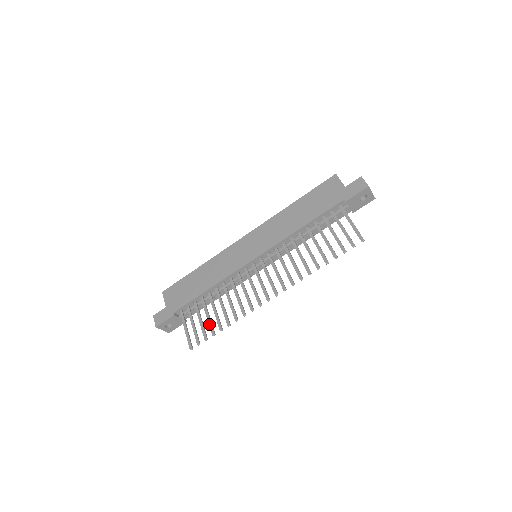
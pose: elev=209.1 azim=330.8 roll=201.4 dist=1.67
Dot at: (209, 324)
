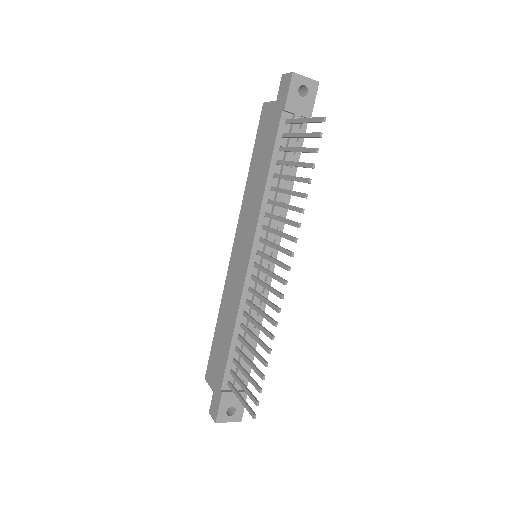
Dot at: (254, 370)
